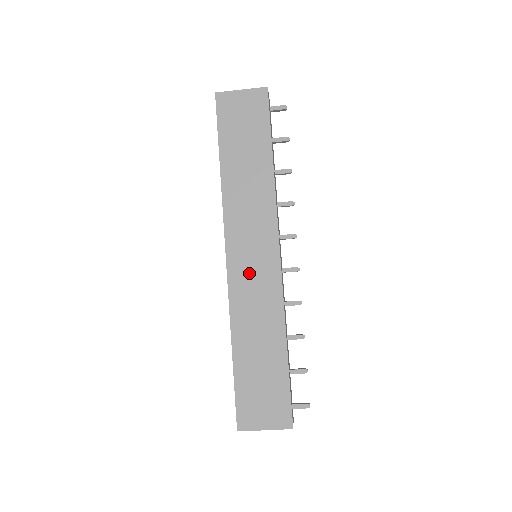
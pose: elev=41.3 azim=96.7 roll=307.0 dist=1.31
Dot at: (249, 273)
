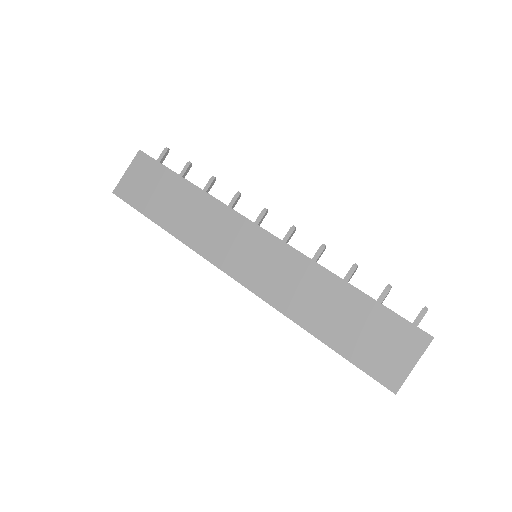
Dot at: (261, 269)
